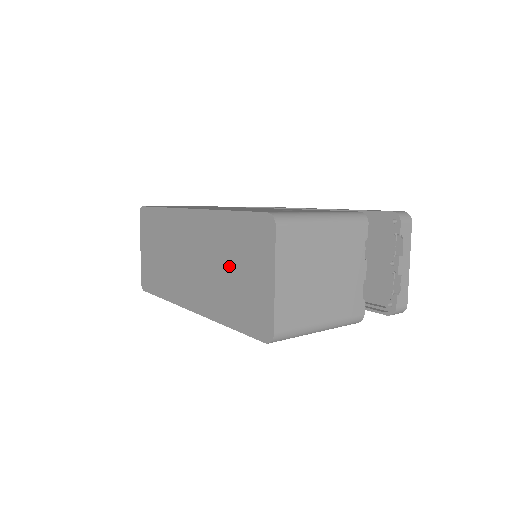
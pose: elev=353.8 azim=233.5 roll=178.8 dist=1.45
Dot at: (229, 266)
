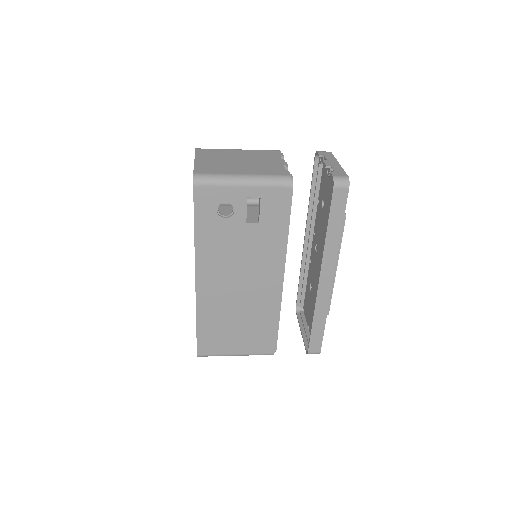
Dot at: occluded
